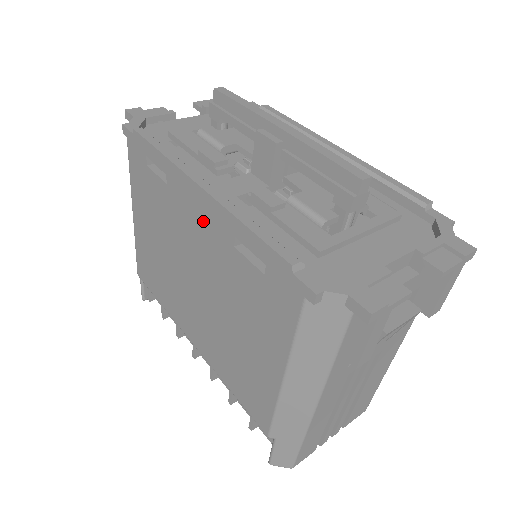
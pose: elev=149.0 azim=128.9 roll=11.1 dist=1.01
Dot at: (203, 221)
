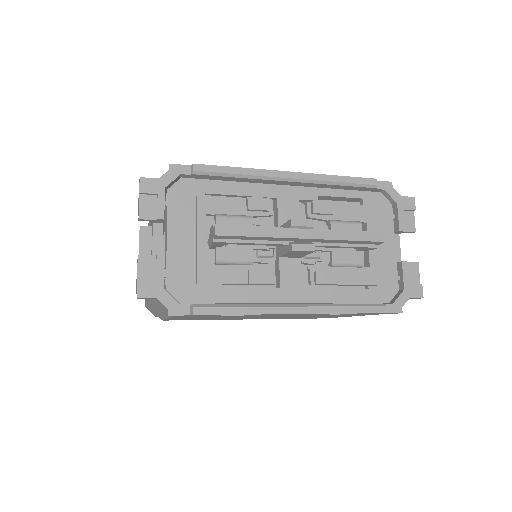
Dot at: occluded
